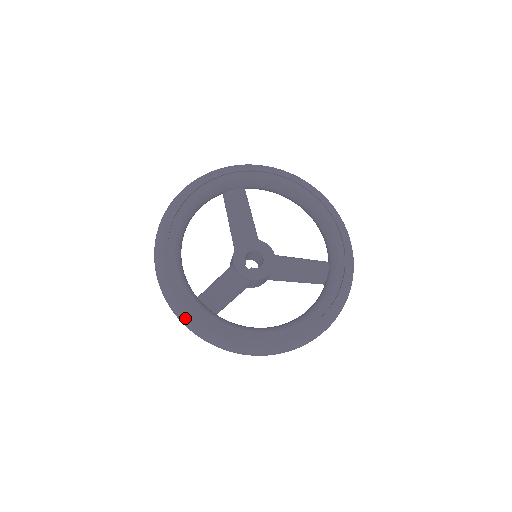
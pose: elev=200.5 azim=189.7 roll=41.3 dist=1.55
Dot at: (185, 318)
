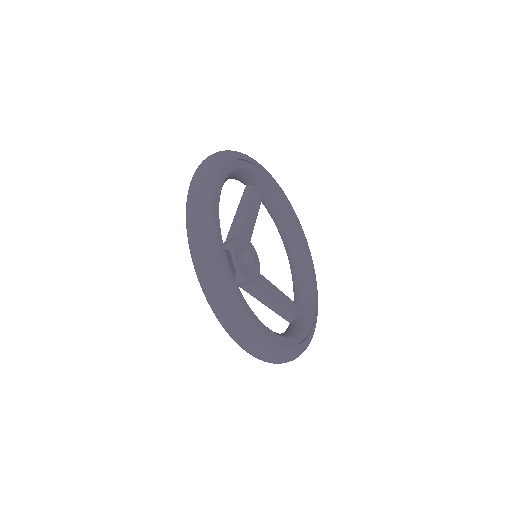
Dot at: (212, 256)
